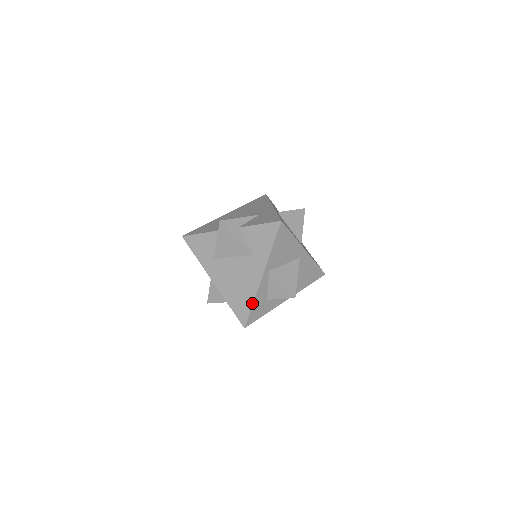
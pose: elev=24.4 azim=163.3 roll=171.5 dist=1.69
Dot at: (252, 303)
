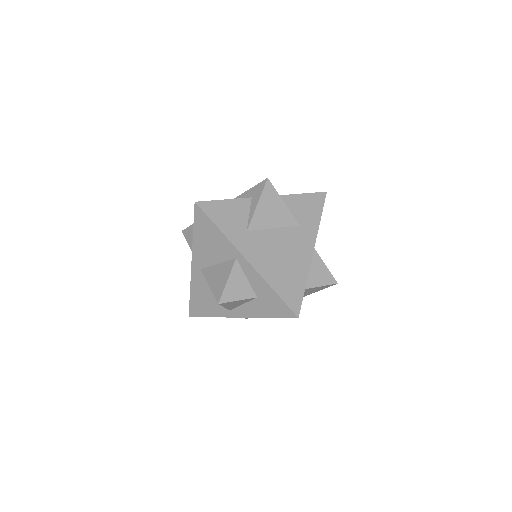
Dot at: (305, 283)
